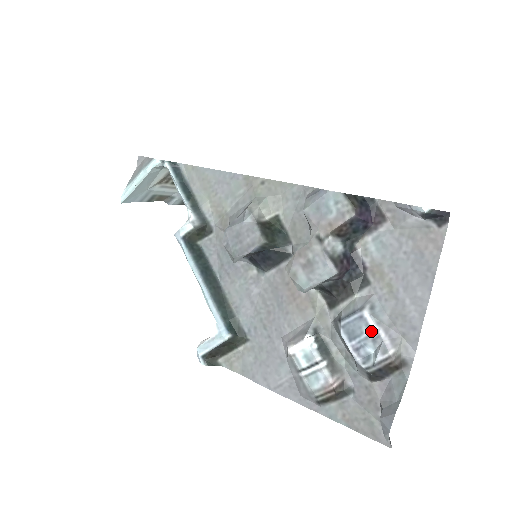
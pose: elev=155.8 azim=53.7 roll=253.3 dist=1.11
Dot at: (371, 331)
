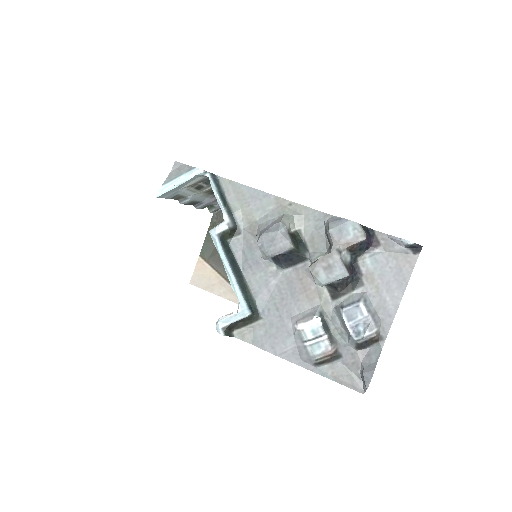
Dot at: (363, 316)
